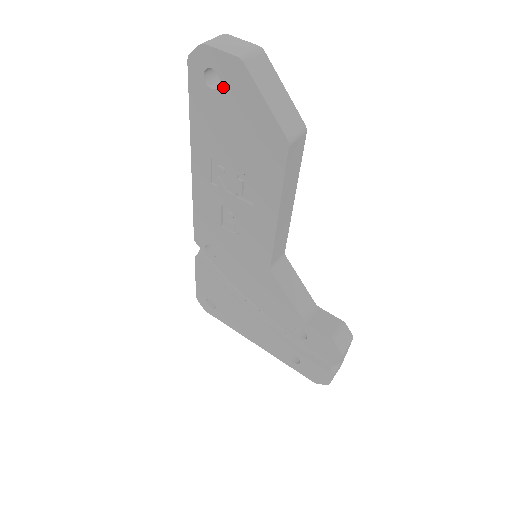
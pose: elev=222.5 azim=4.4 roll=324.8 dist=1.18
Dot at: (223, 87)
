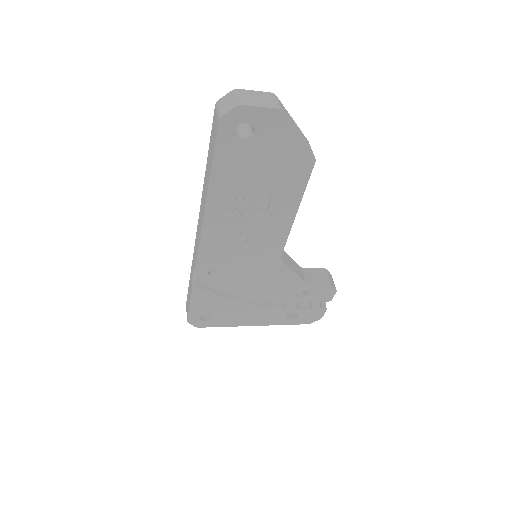
Dot at: (256, 135)
